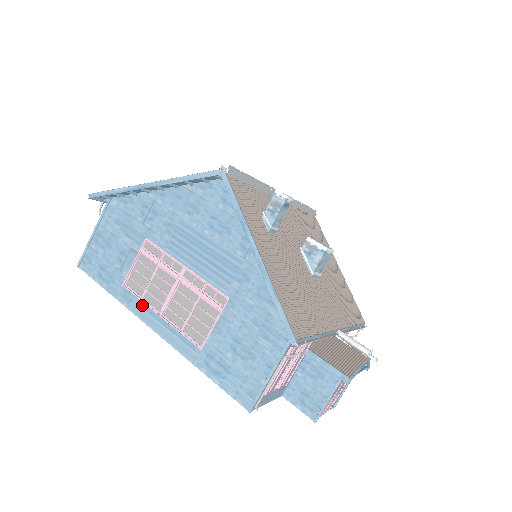
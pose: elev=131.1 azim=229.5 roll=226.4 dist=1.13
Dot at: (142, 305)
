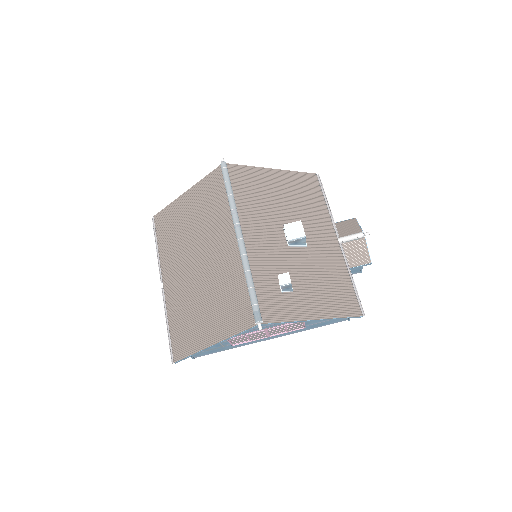
Dot at: (254, 342)
